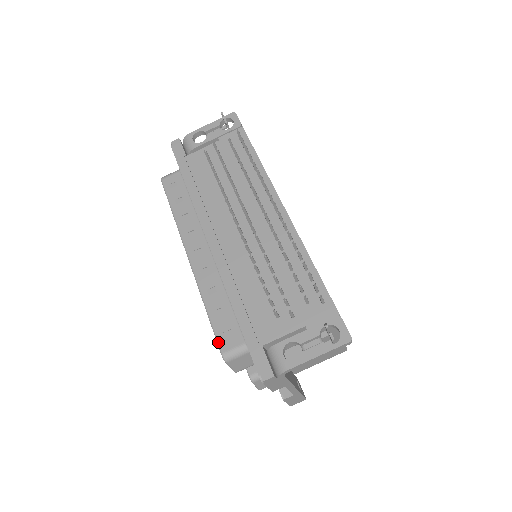
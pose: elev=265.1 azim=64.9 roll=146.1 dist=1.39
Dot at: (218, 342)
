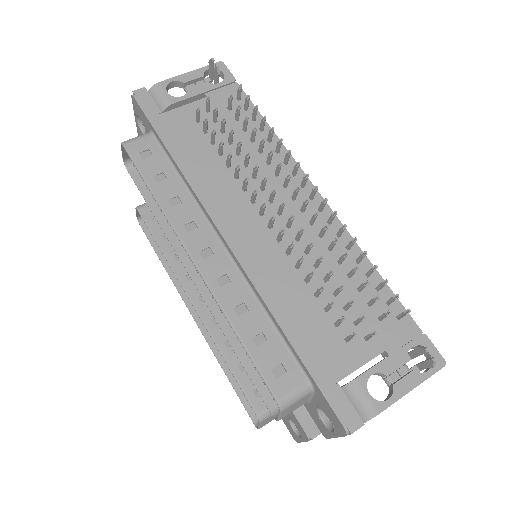
Dot at: (268, 384)
